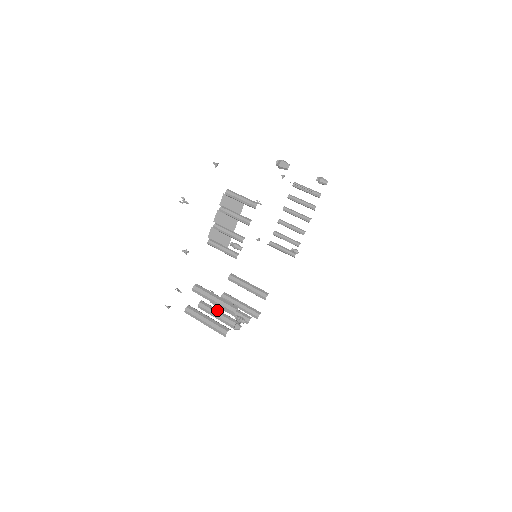
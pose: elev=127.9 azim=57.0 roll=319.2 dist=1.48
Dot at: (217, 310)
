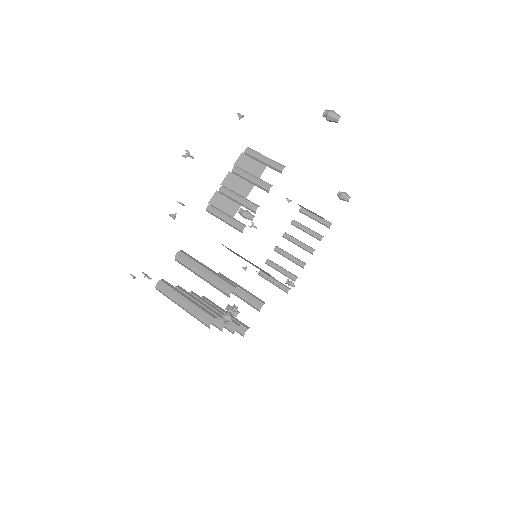
Dot at: (198, 300)
